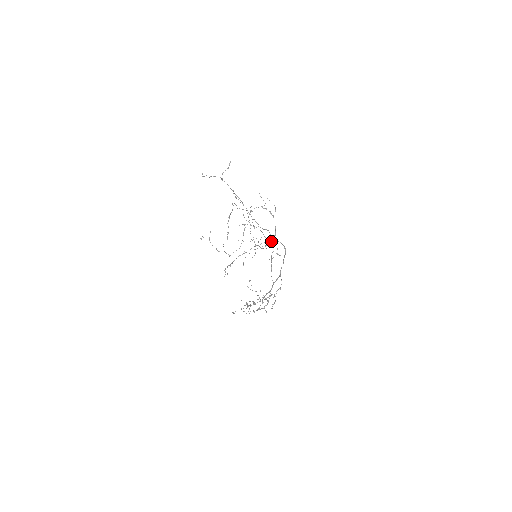
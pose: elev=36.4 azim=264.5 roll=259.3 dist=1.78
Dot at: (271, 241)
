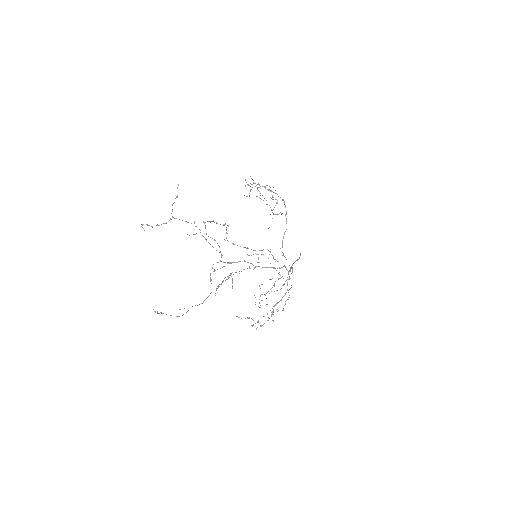
Dot at: occluded
